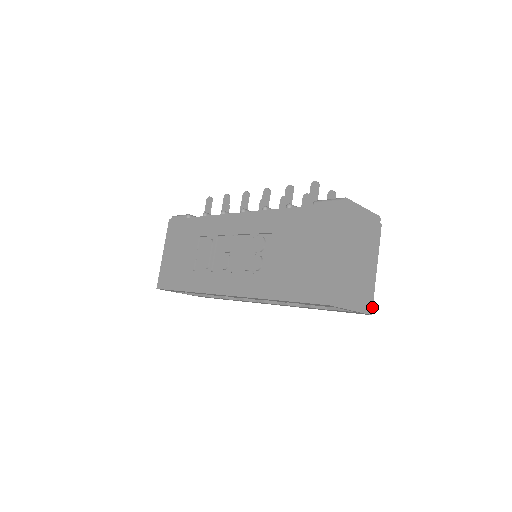
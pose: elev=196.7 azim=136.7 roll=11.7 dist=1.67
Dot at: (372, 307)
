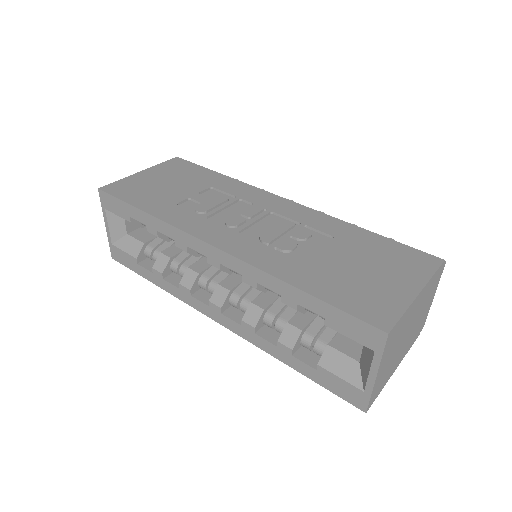
Dot at: (371, 404)
